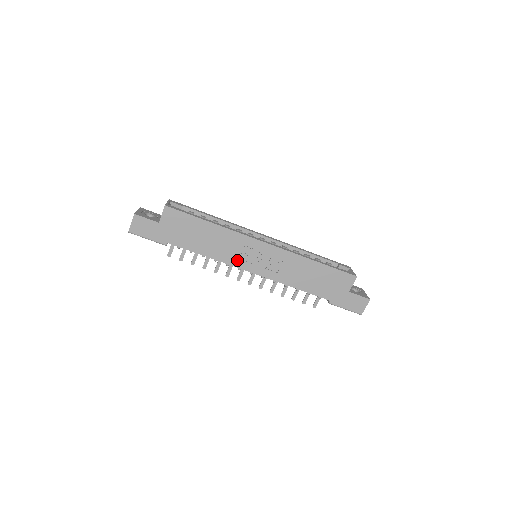
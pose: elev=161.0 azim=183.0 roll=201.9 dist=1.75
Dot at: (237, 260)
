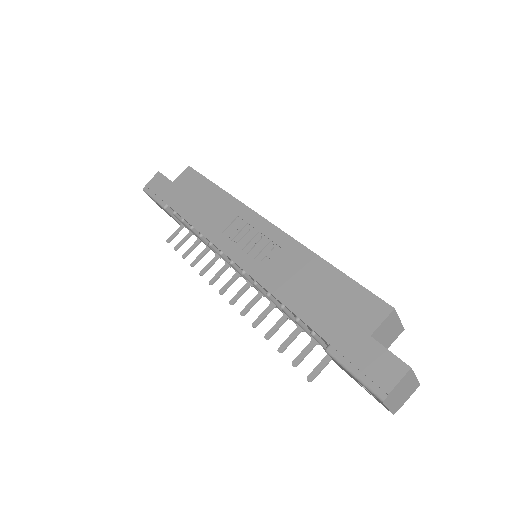
Dot at: (223, 238)
